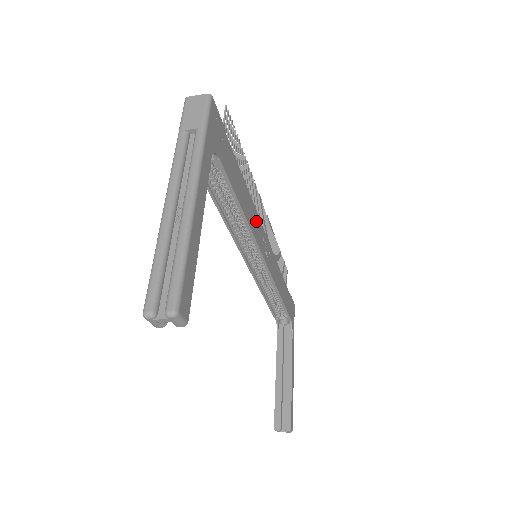
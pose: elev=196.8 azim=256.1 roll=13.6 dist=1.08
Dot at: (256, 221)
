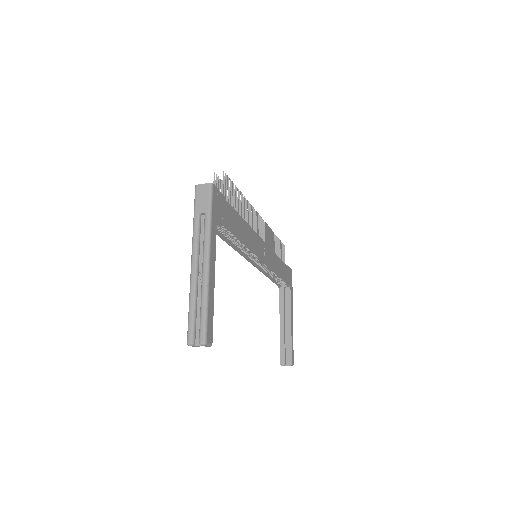
Dot at: (253, 237)
